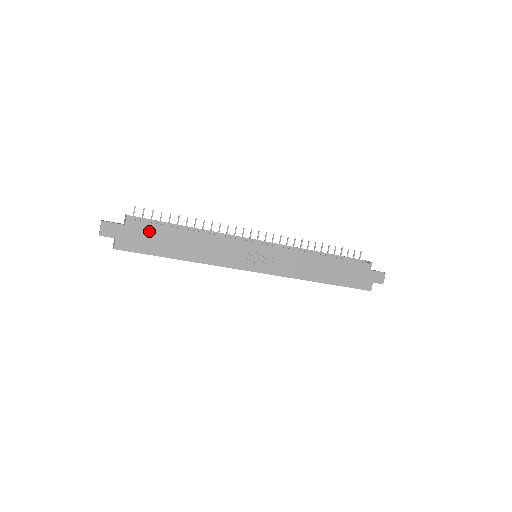
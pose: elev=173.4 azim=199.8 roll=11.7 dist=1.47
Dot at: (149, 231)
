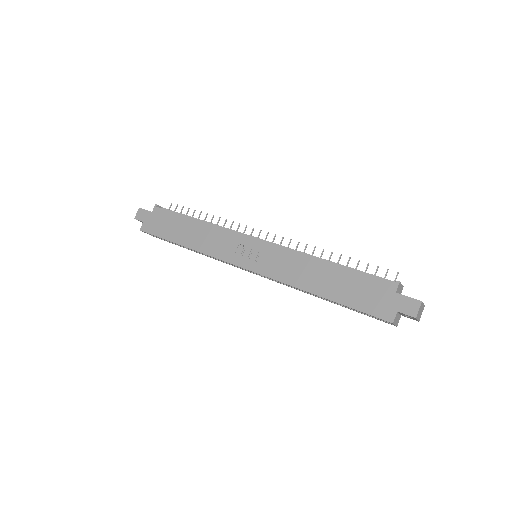
Dot at: (166, 218)
